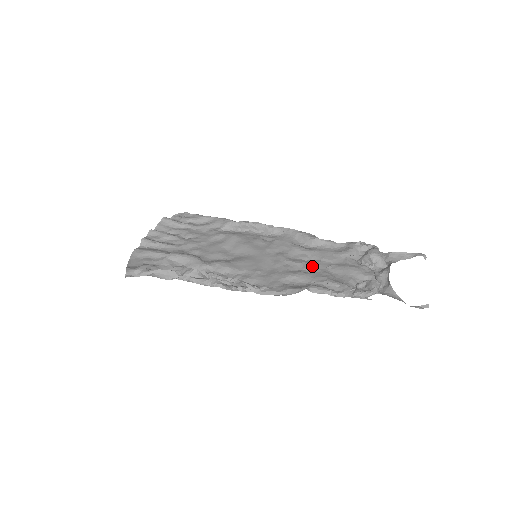
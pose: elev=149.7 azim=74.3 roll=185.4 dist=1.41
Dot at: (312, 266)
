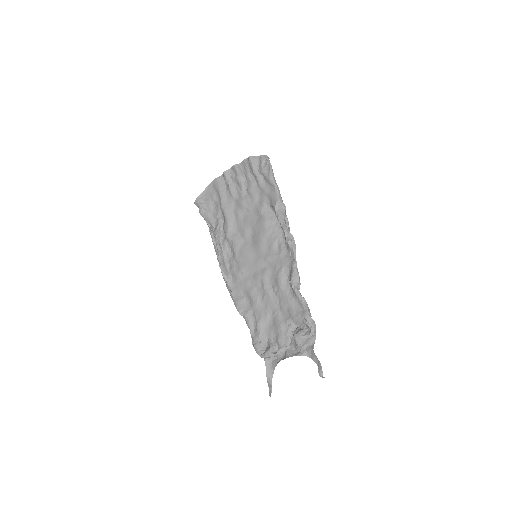
Dot at: (268, 300)
